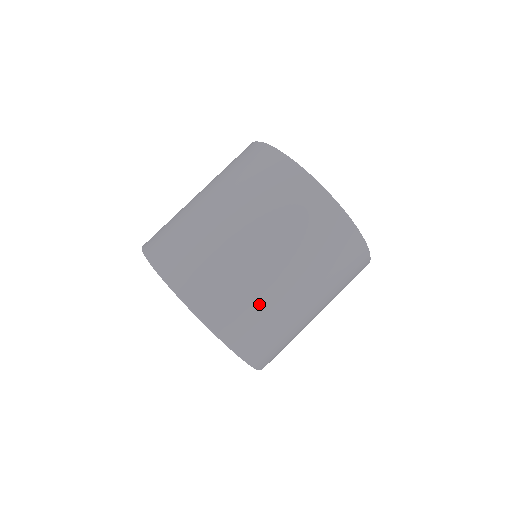
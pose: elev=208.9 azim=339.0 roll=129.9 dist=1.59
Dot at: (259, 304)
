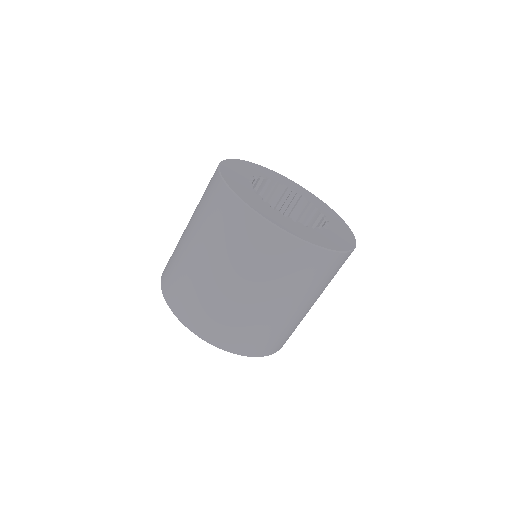
Dot at: (229, 315)
